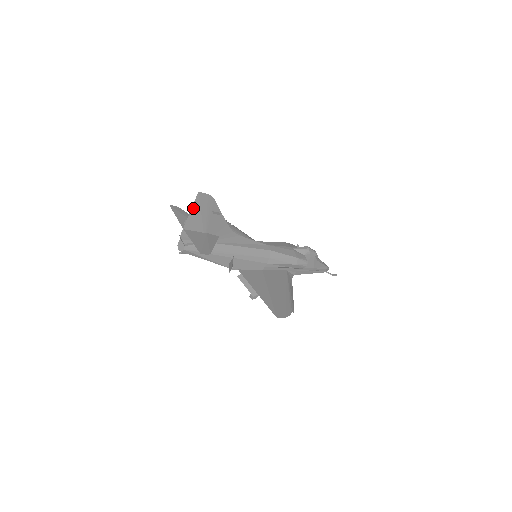
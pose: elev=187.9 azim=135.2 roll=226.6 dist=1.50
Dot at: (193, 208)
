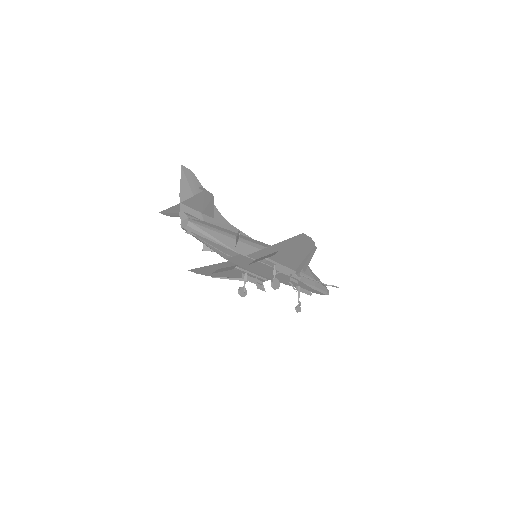
Dot at: (182, 181)
